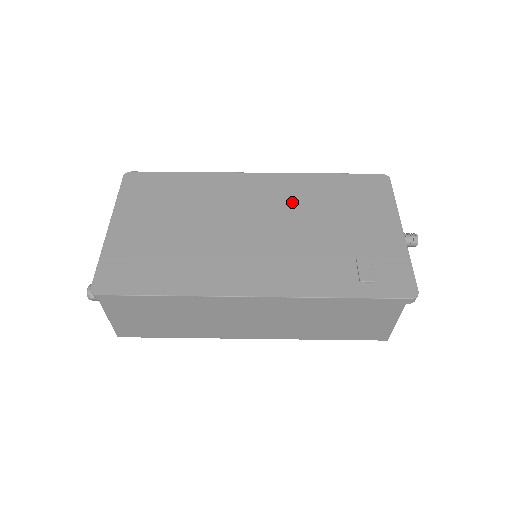
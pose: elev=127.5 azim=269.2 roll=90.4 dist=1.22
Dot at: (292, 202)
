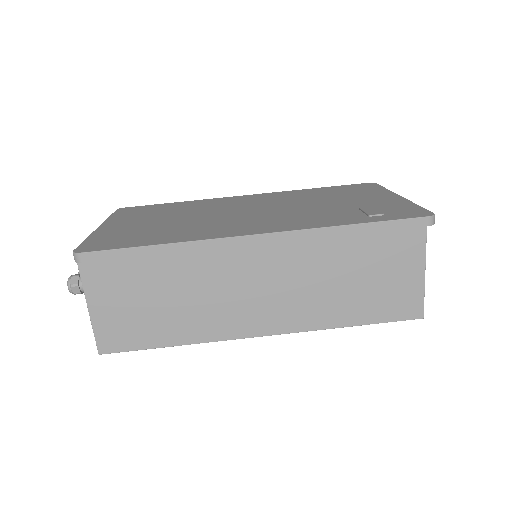
Dot at: (285, 199)
